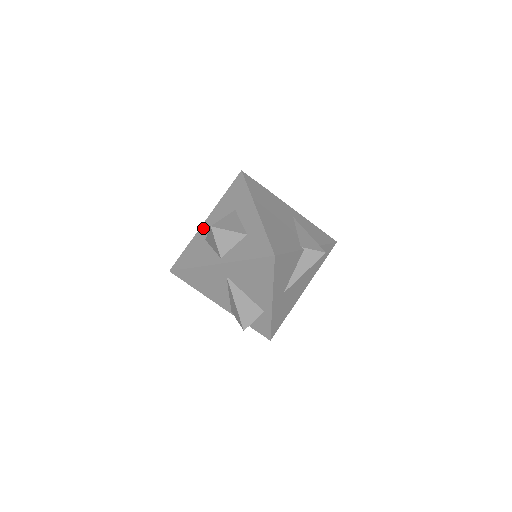
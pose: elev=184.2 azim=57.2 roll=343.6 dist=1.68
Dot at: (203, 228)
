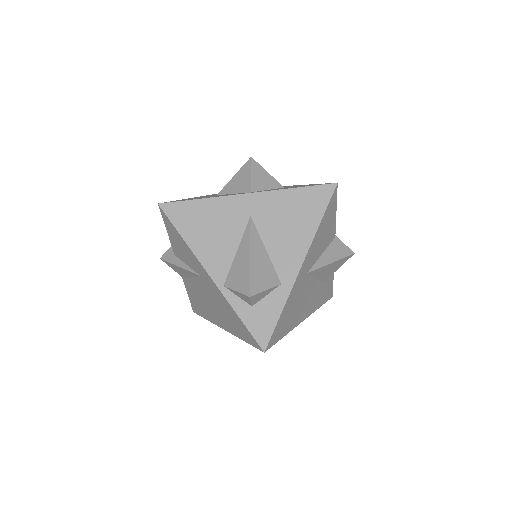
Dot at: (209, 195)
